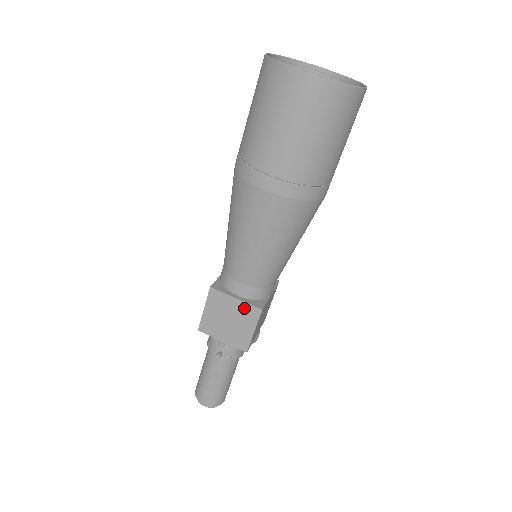
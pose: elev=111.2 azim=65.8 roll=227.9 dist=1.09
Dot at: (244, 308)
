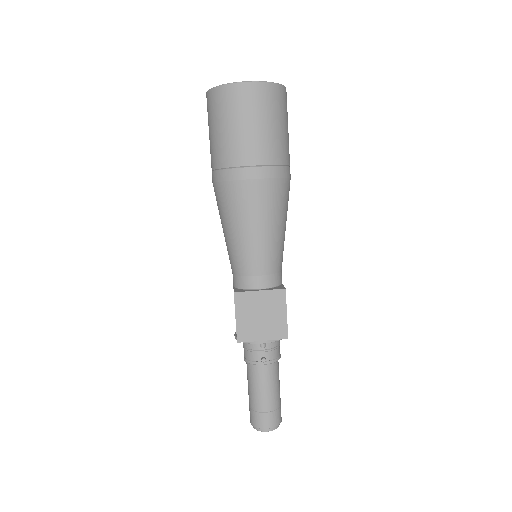
Dot at: (270, 296)
